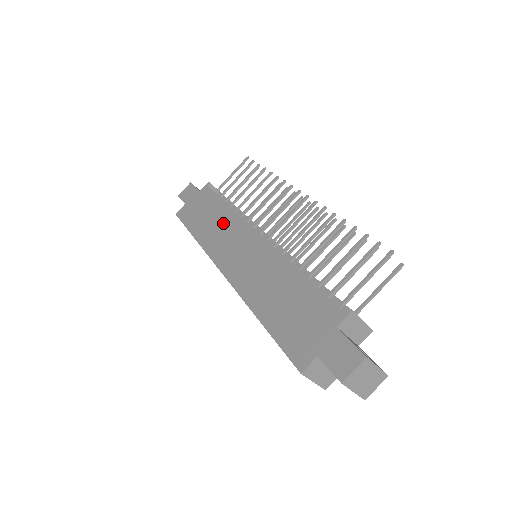
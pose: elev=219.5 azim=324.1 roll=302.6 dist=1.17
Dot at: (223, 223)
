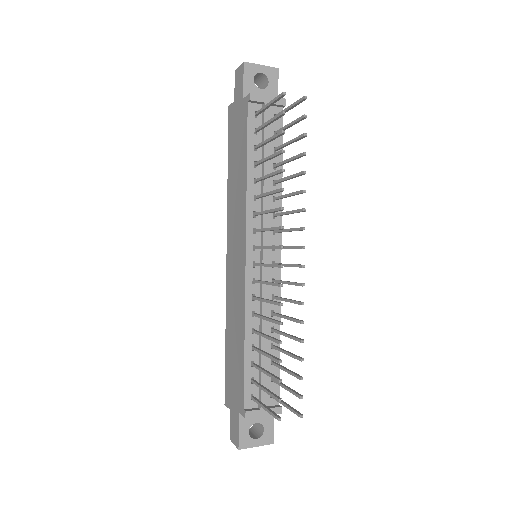
Dot at: (239, 195)
